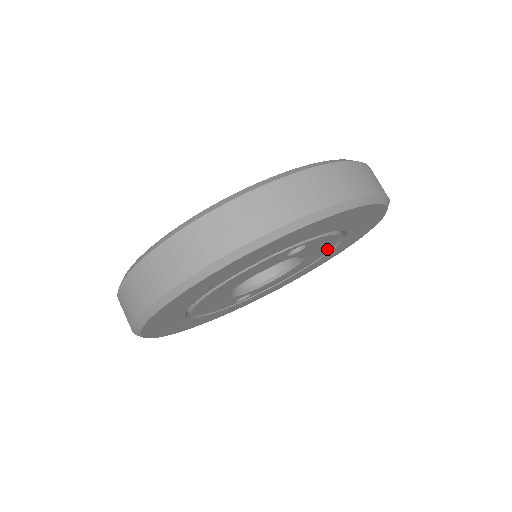
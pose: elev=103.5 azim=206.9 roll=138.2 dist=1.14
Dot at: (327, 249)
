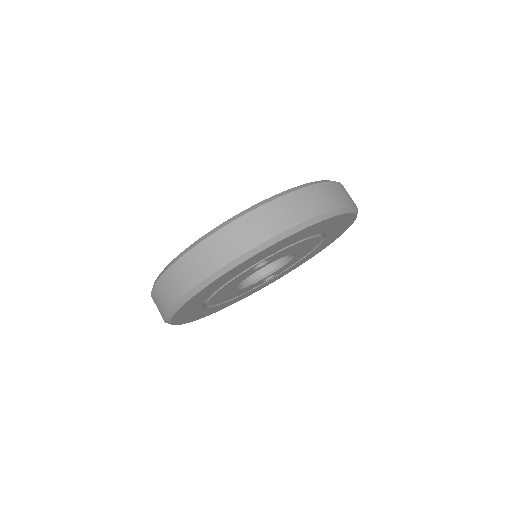
Dot at: (314, 241)
